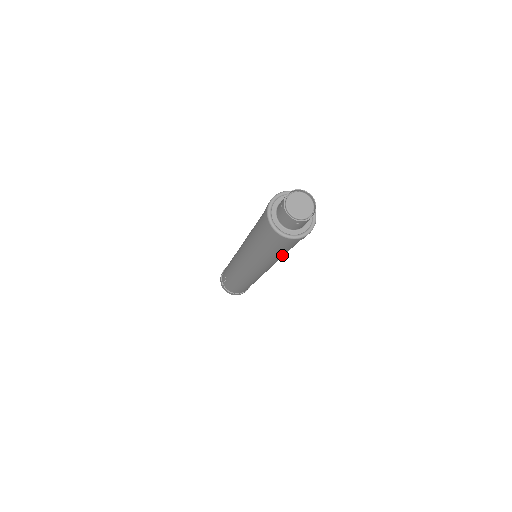
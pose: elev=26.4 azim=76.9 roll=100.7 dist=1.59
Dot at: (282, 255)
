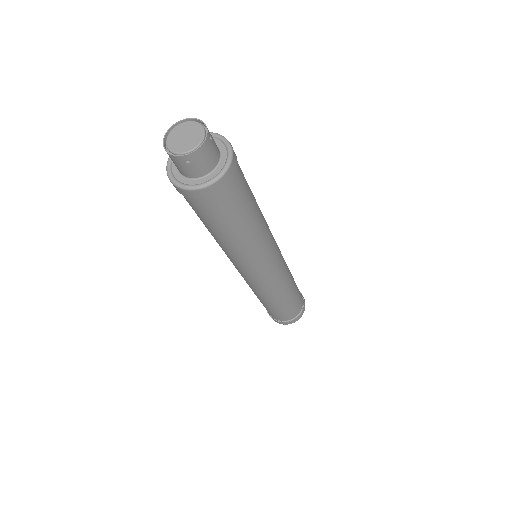
Dot at: (244, 232)
